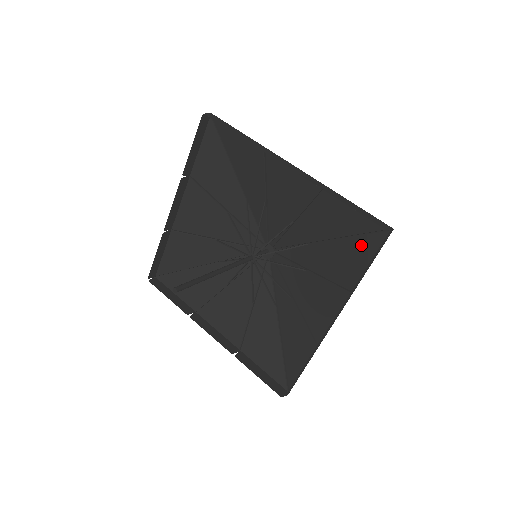
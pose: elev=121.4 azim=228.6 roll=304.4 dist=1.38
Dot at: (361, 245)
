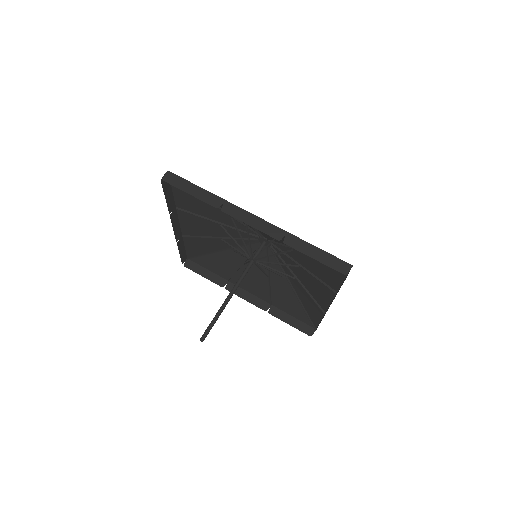
Dot at: occluded
